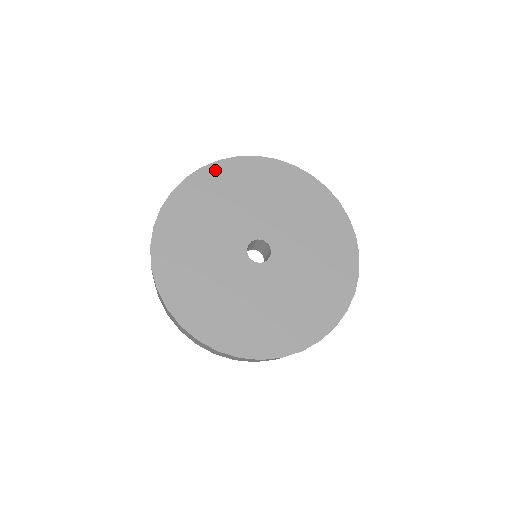
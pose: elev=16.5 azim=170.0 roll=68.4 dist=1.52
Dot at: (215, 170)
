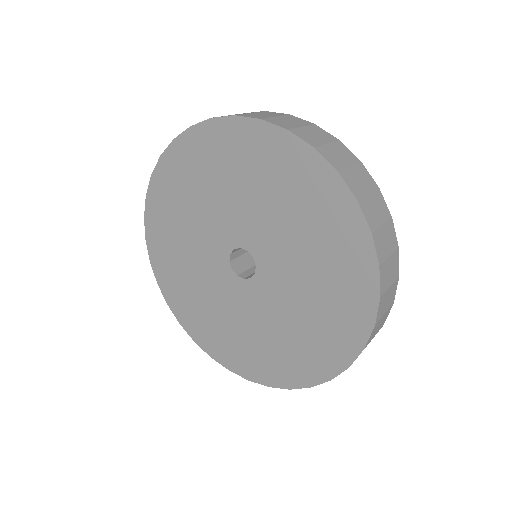
Dot at: (151, 230)
